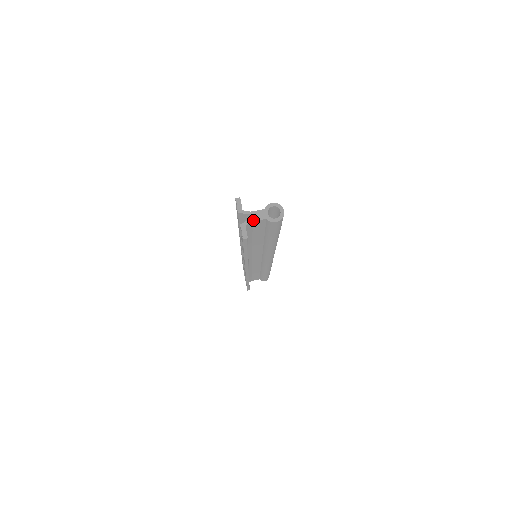
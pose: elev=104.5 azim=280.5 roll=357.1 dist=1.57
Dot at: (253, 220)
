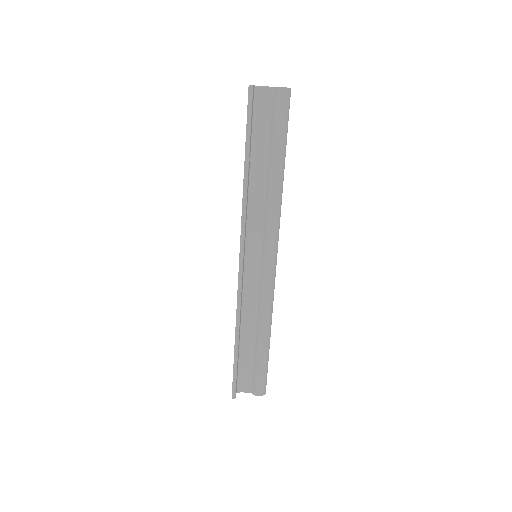
Dot at: (262, 86)
